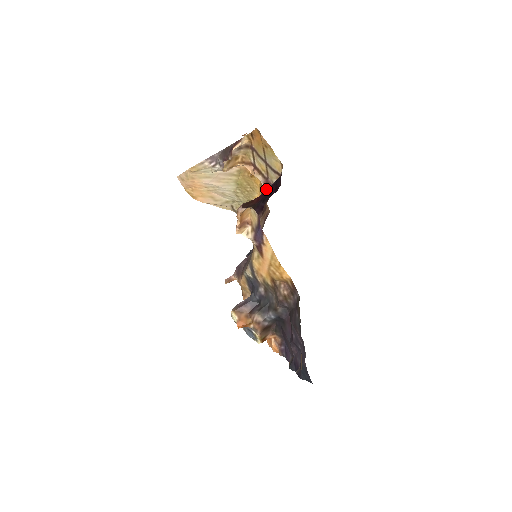
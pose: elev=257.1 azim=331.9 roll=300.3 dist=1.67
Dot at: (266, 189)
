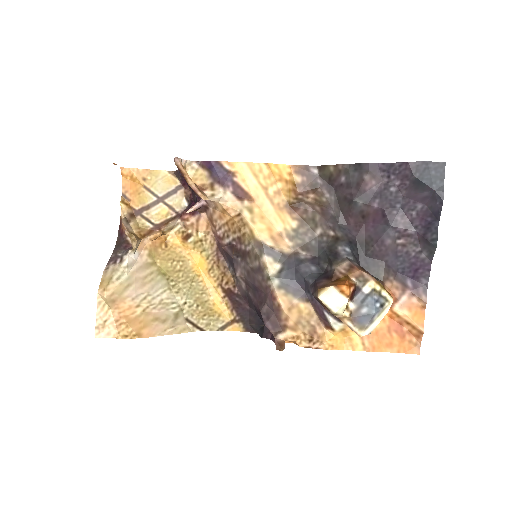
Dot at: (186, 215)
